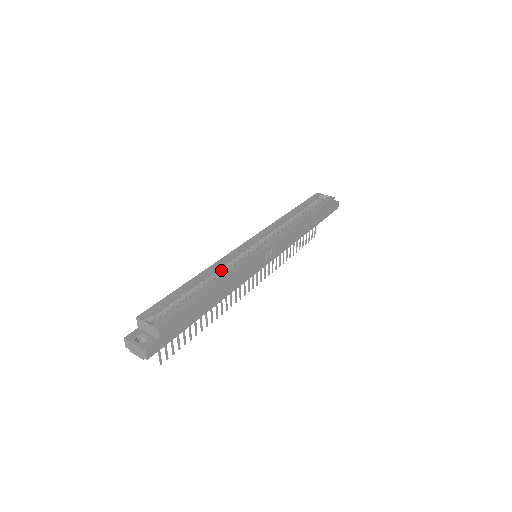
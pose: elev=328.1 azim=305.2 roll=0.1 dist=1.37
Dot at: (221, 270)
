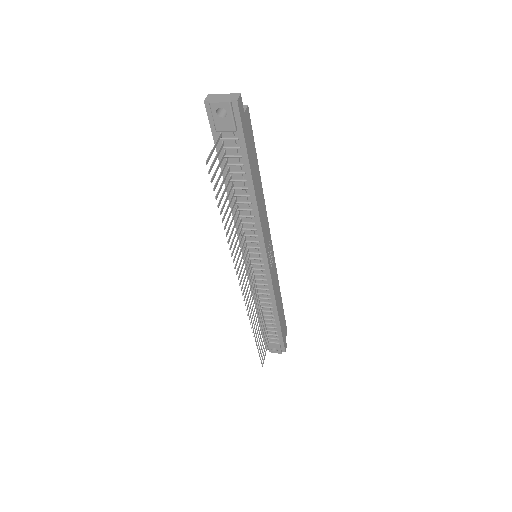
Dot at: occluded
